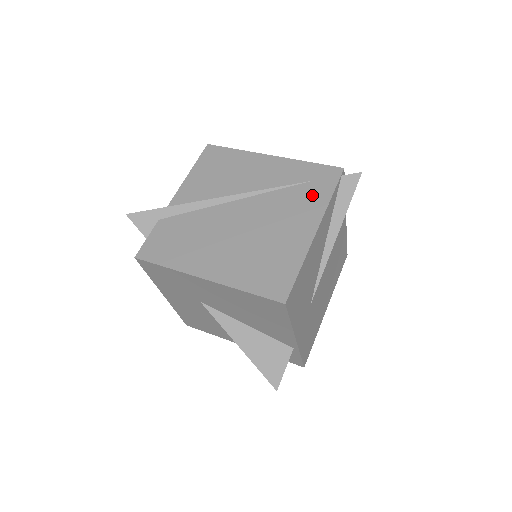
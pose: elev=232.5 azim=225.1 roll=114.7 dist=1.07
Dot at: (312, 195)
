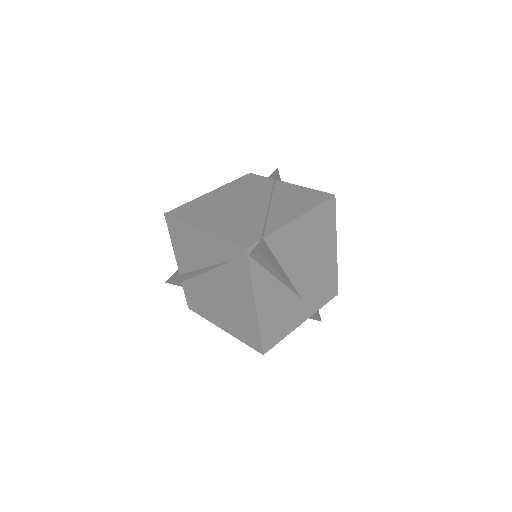
Dot at: (240, 274)
